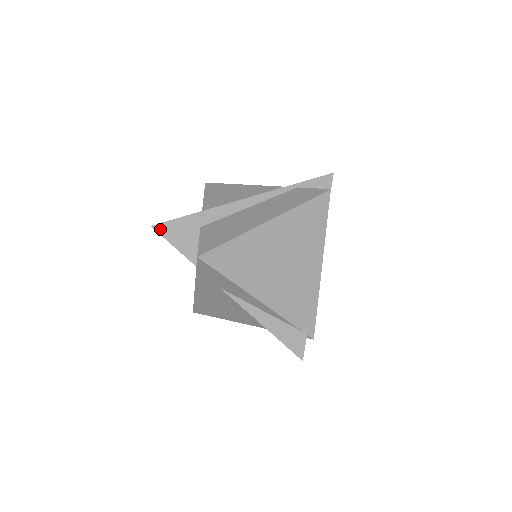
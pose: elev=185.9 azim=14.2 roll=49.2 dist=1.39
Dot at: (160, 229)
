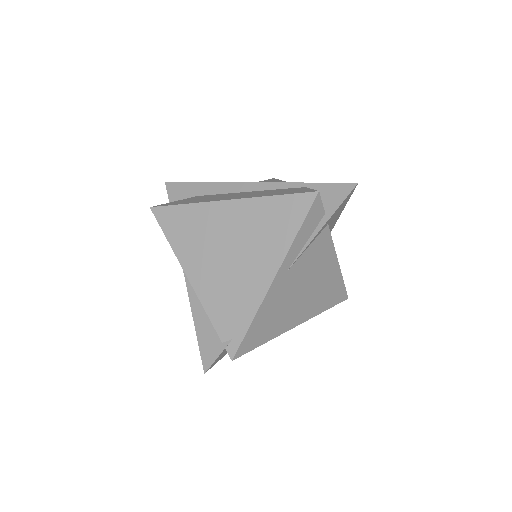
Dot at: (169, 187)
